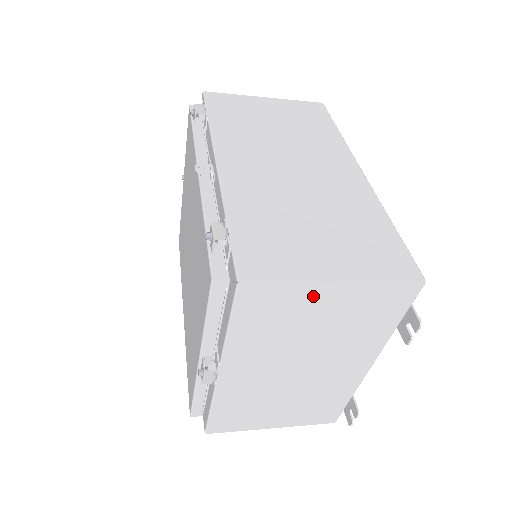
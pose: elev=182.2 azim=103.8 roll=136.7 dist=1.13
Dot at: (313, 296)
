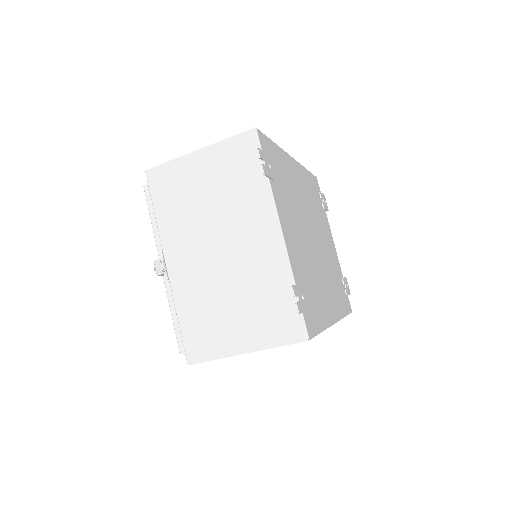
Dot at: (190, 167)
